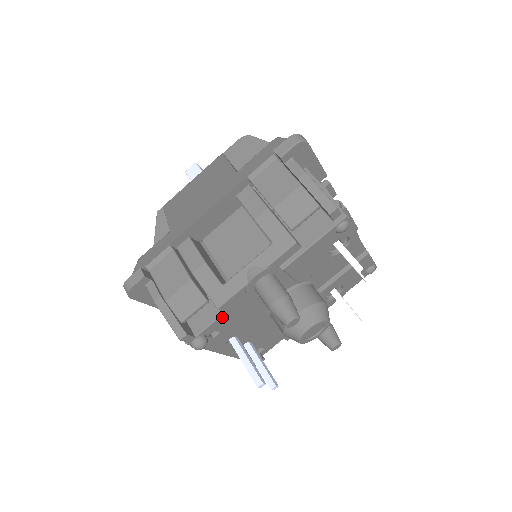
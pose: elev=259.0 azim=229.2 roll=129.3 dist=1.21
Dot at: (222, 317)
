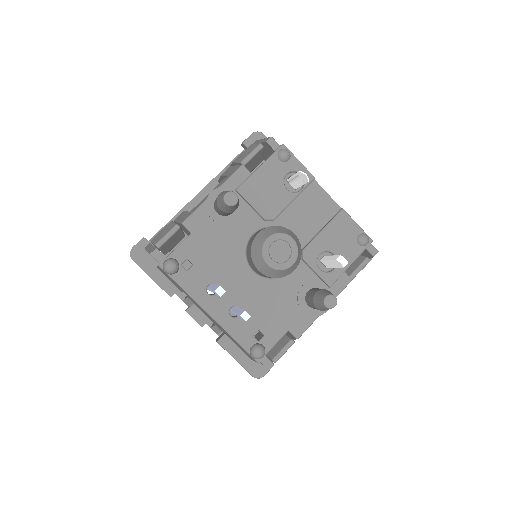
Dot at: (190, 240)
